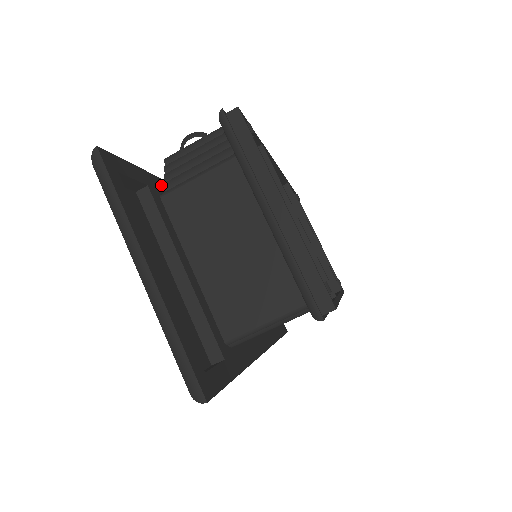
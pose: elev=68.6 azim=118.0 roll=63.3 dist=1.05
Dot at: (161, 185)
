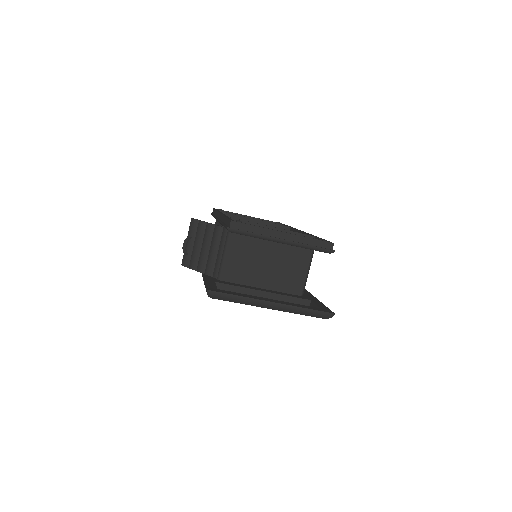
Dot at: (208, 276)
